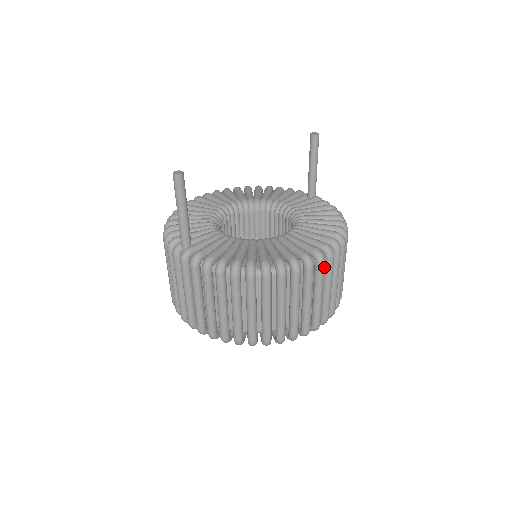
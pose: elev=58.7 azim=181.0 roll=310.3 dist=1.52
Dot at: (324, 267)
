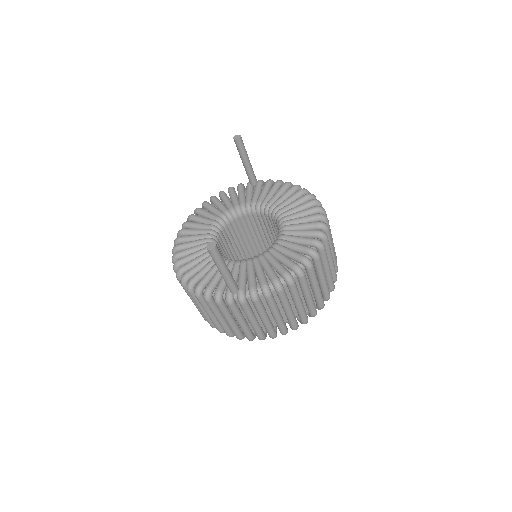
Dot at: (329, 231)
